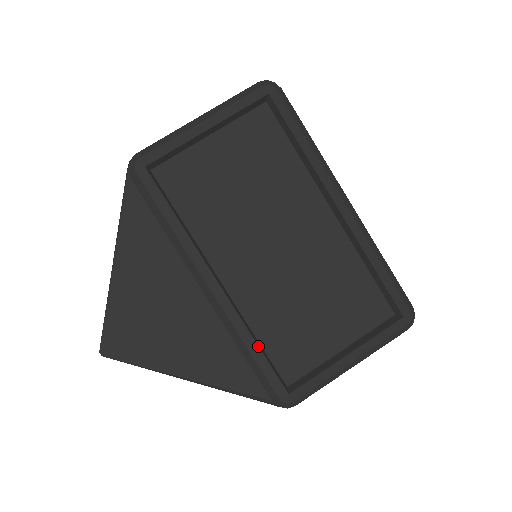
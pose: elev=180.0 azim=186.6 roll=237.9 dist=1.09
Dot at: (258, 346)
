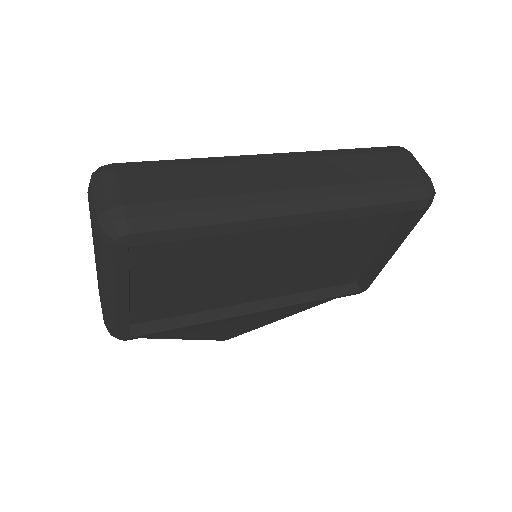
Dot at: (319, 300)
